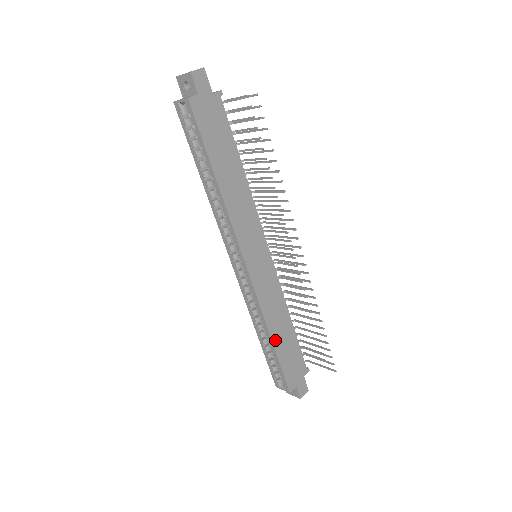
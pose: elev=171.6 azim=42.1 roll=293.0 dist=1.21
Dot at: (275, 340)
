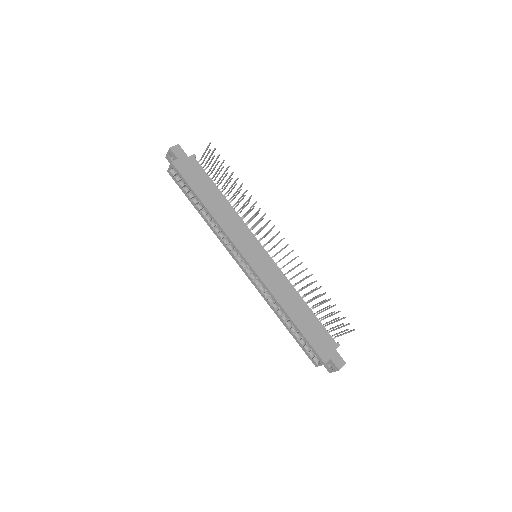
Dot at: (293, 317)
